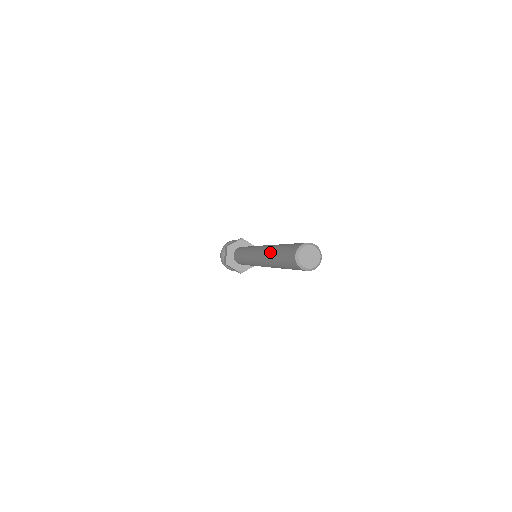
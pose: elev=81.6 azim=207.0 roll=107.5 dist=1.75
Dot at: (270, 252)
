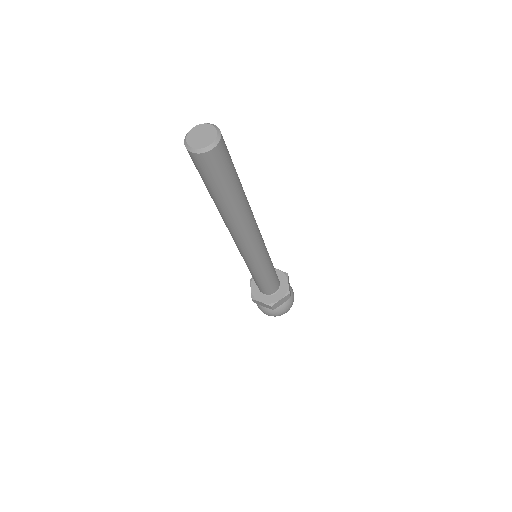
Dot at: occluded
